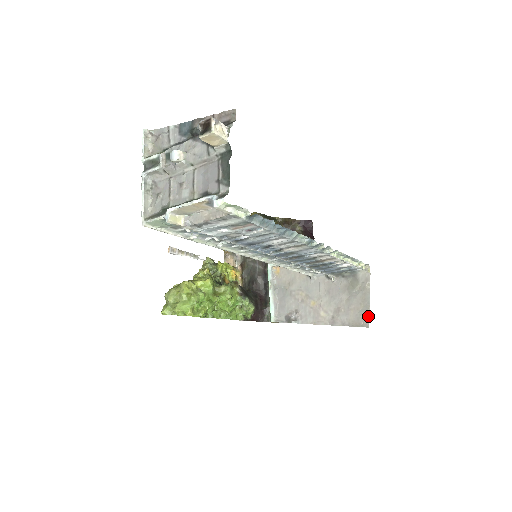
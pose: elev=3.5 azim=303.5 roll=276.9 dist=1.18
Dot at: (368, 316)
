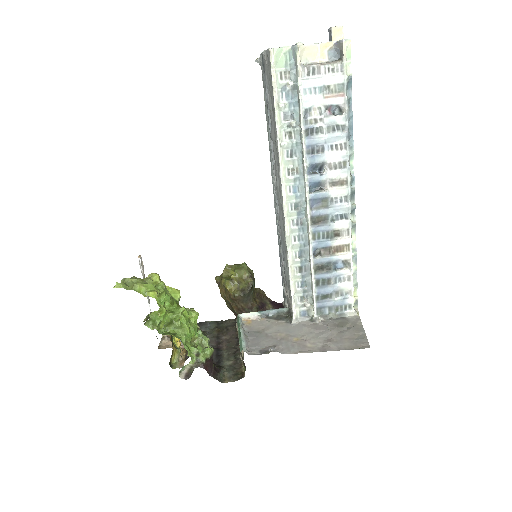
Dot at: (366, 340)
